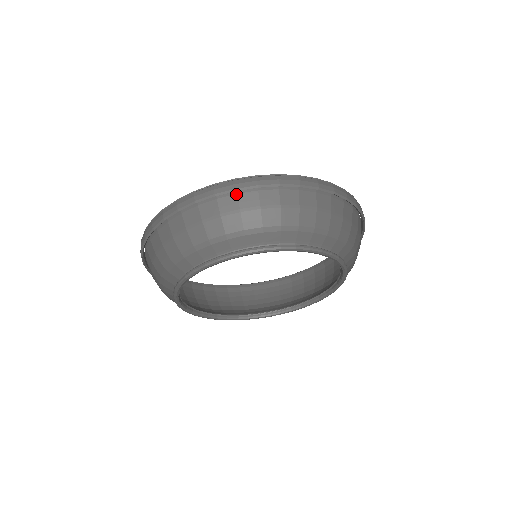
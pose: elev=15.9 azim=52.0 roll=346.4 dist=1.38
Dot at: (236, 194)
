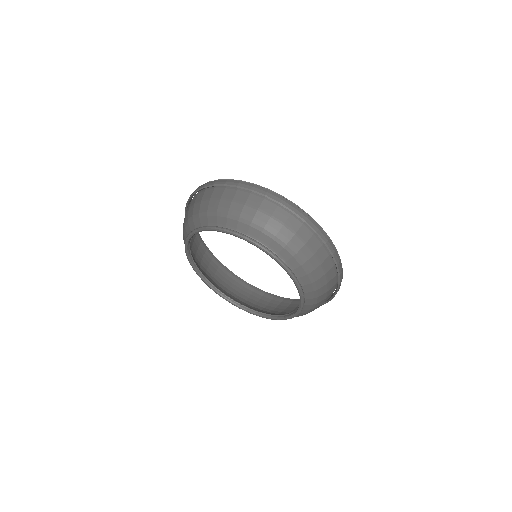
Dot at: (322, 244)
